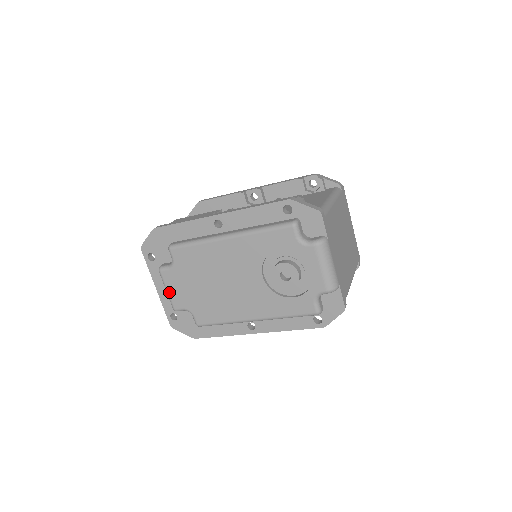
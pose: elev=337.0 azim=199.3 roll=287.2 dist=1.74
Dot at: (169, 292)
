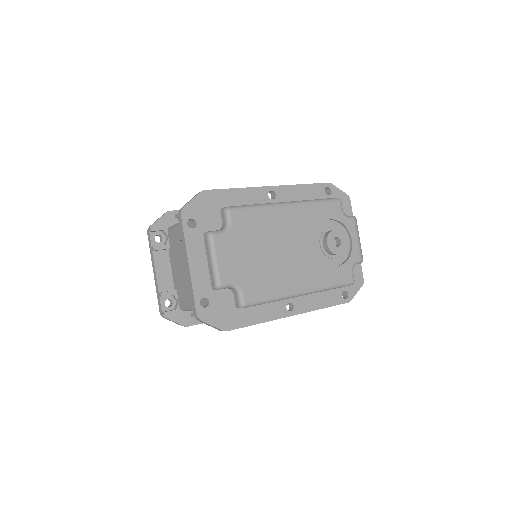
Dot at: (218, 262)
